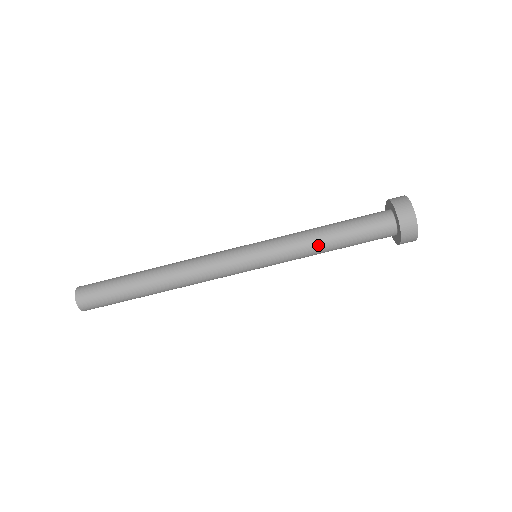
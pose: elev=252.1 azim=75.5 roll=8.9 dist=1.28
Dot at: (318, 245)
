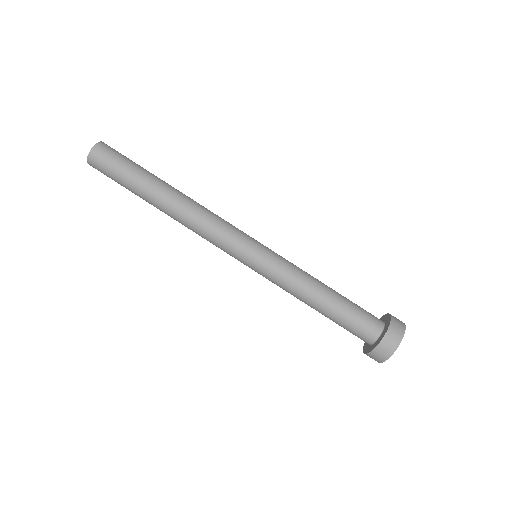
Dot at: (309, 295)
